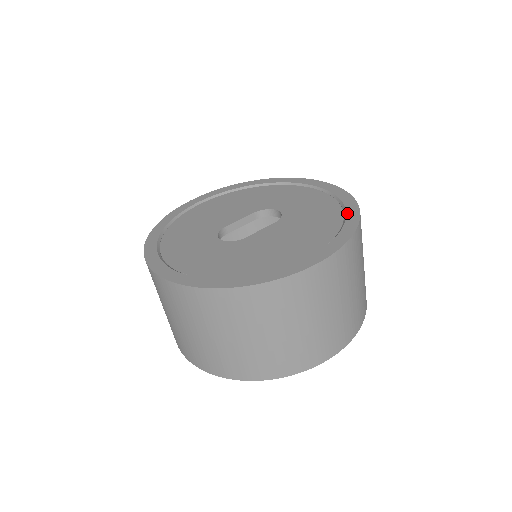
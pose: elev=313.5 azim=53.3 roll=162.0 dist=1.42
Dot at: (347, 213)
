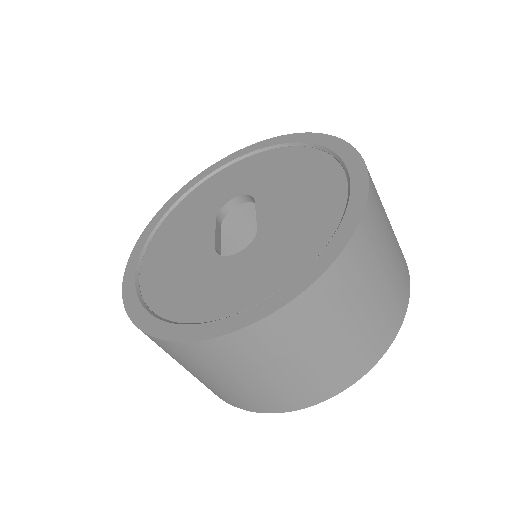
Dot at: (300, 141)
